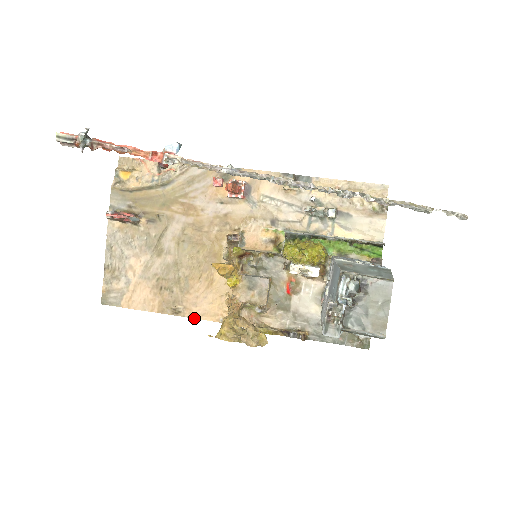
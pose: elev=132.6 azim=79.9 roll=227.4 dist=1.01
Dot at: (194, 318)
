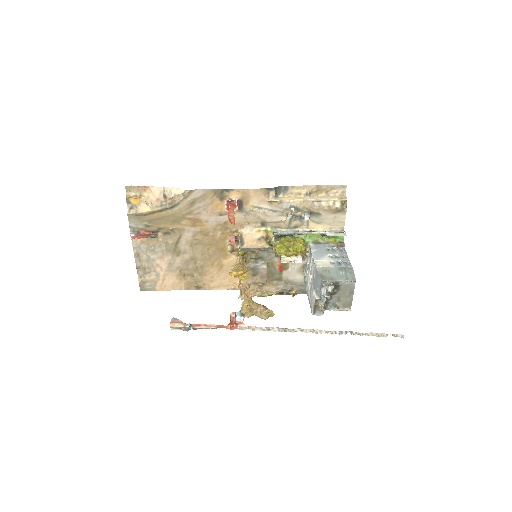
Dot at: (212, 289)
